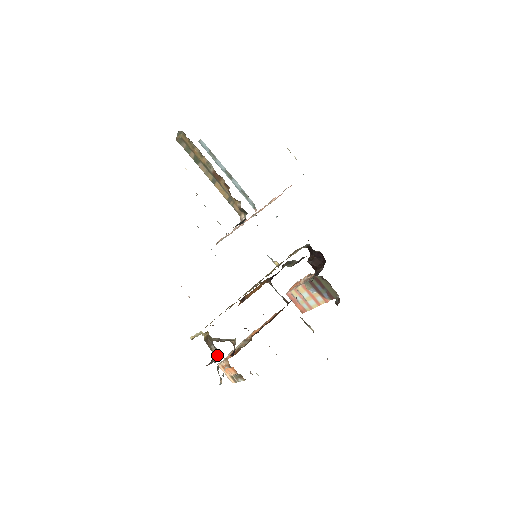
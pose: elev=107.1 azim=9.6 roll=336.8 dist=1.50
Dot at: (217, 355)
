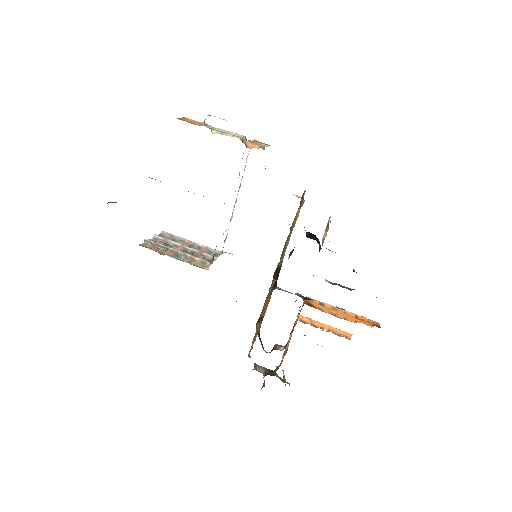
Dot at: occluded
